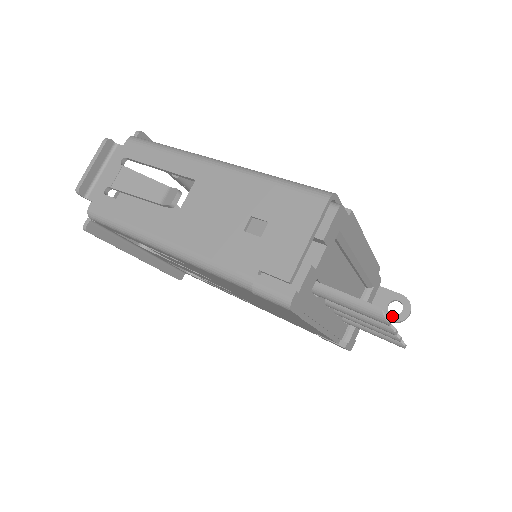
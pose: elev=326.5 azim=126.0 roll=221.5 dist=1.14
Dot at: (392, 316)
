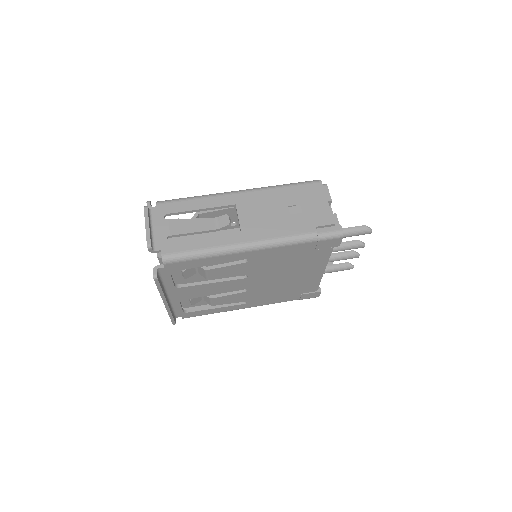
Dot at: occluded
